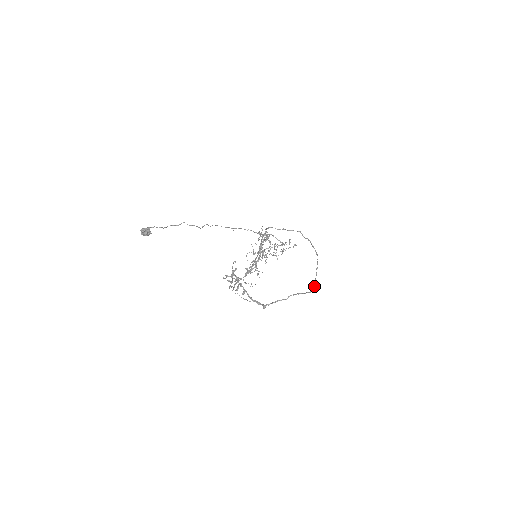
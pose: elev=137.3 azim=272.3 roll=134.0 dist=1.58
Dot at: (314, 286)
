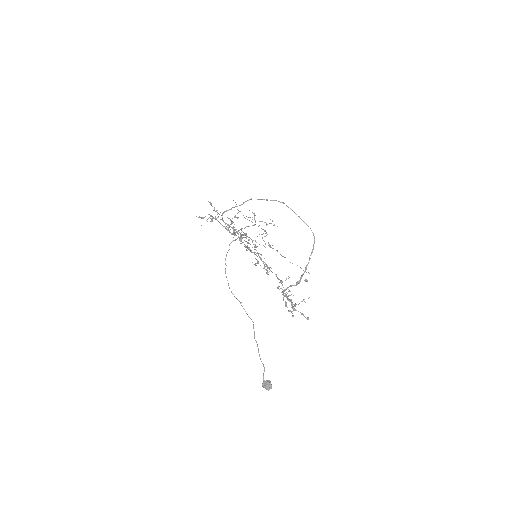
Dot at: occluded
